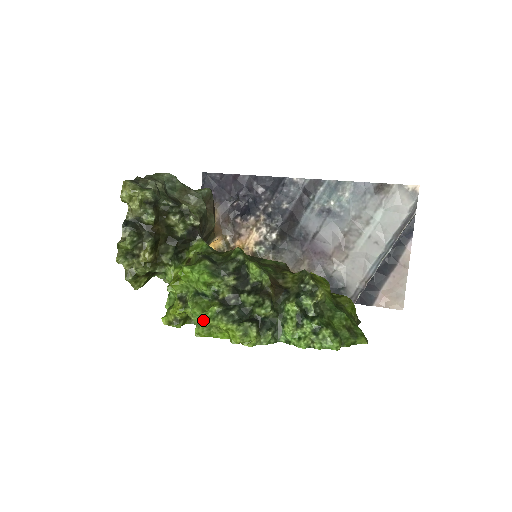
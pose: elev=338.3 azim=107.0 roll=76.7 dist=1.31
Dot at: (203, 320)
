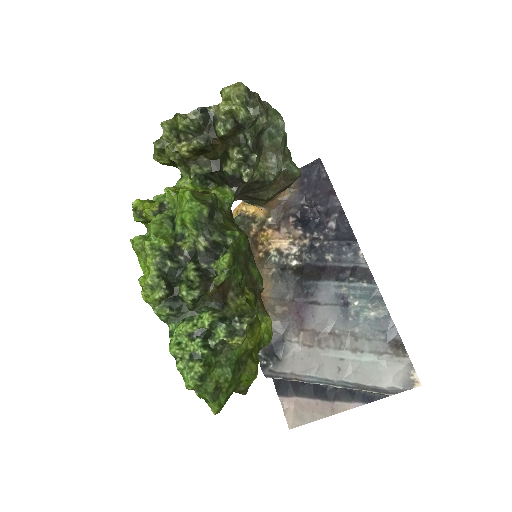
Dot at: (148, 239)
